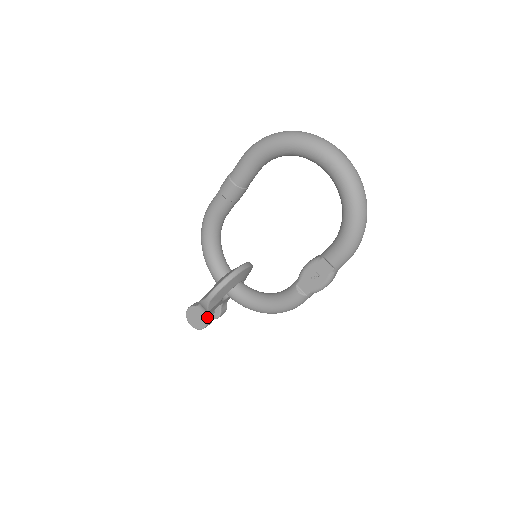
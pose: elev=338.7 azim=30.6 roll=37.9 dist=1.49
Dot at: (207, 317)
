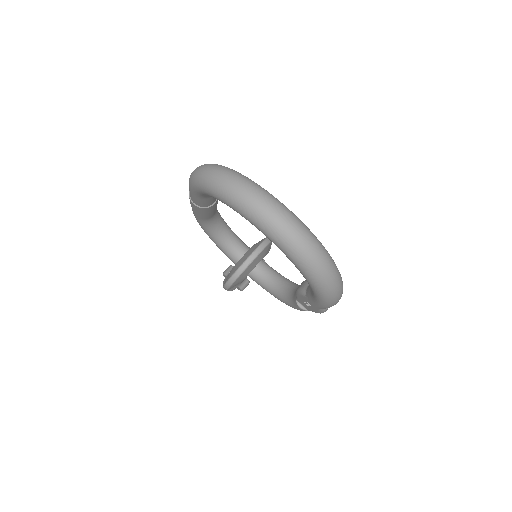
Dot at: (240, 286)
